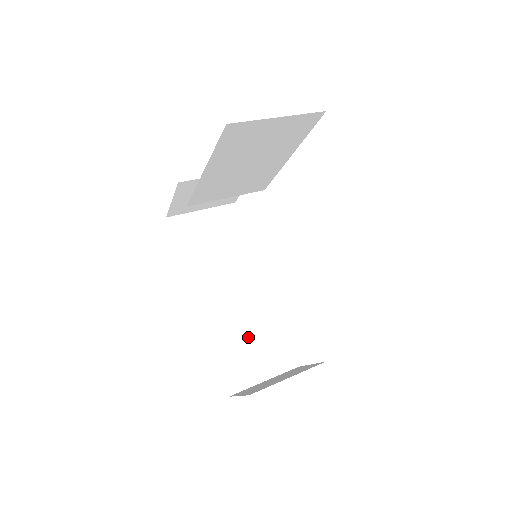
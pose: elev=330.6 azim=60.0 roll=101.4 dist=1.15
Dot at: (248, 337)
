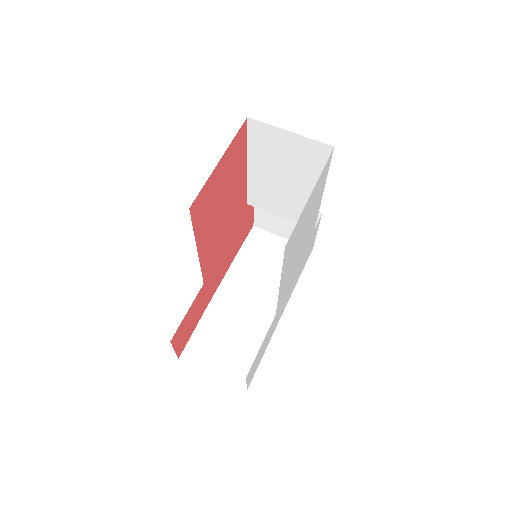
Dot at: (230, 335)
